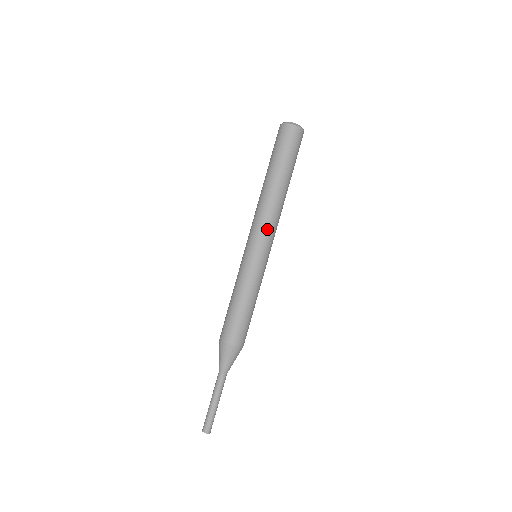
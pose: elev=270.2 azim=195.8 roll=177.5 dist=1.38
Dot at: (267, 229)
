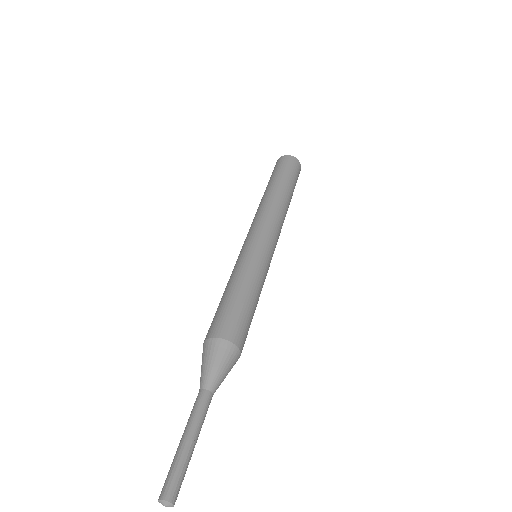
Dot at: (261, 221)
